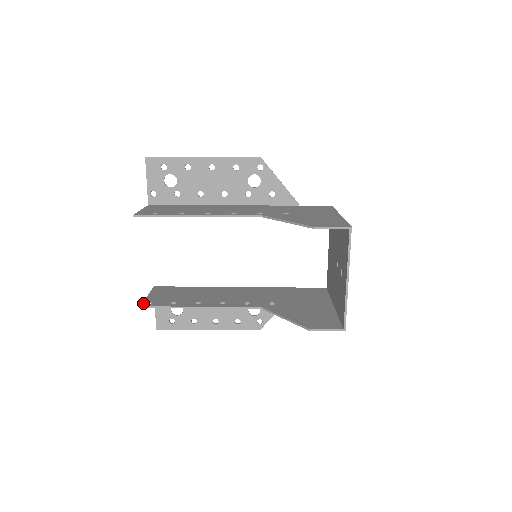
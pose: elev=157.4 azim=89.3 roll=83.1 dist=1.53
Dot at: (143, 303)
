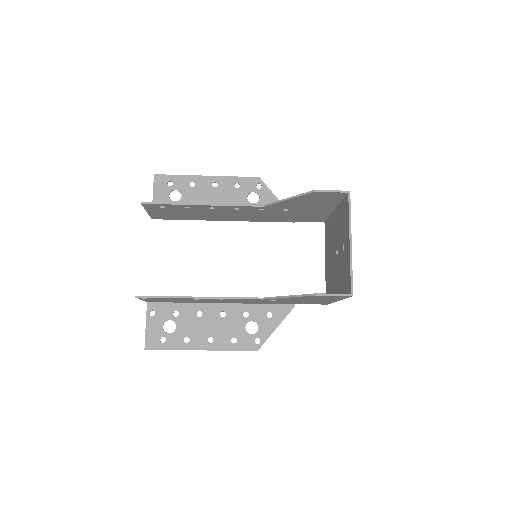
Dot at: occluded
